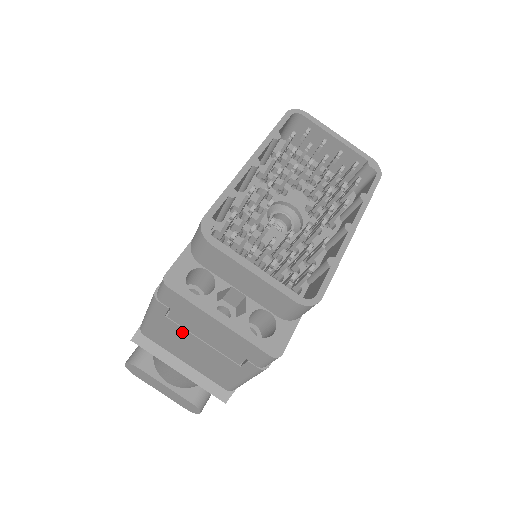
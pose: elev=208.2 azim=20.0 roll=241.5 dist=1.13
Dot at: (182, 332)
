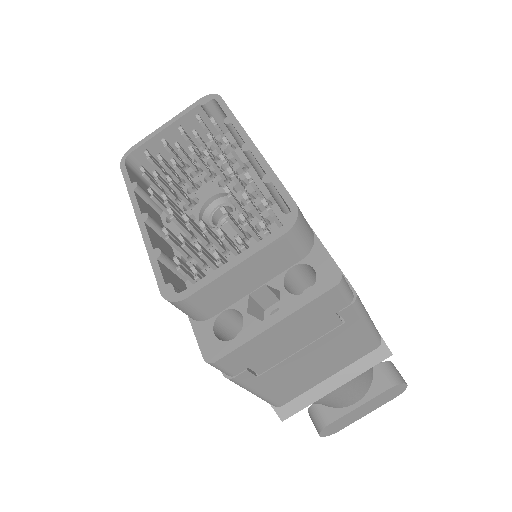
Dot at: (283, 367)
